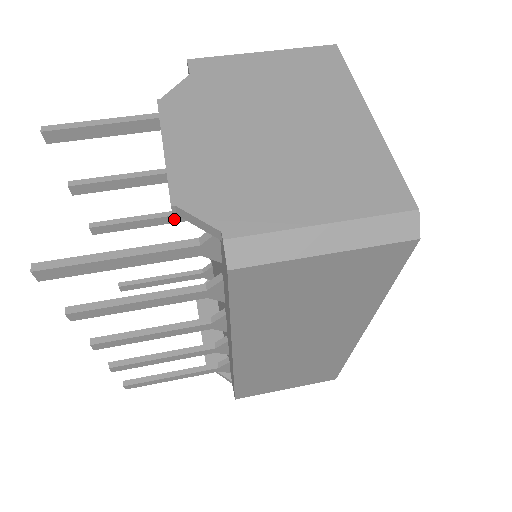
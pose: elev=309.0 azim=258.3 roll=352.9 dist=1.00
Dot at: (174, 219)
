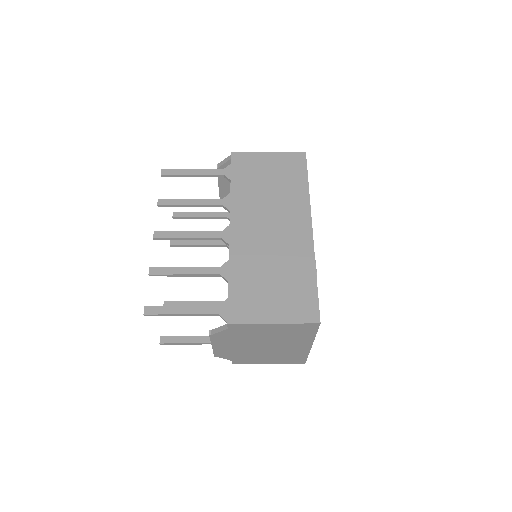
Dot at: occluded
